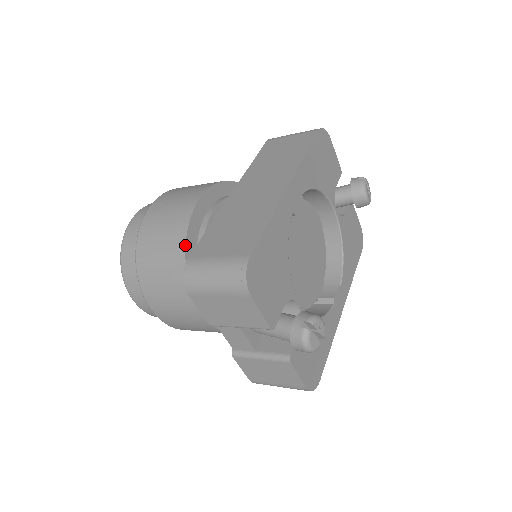
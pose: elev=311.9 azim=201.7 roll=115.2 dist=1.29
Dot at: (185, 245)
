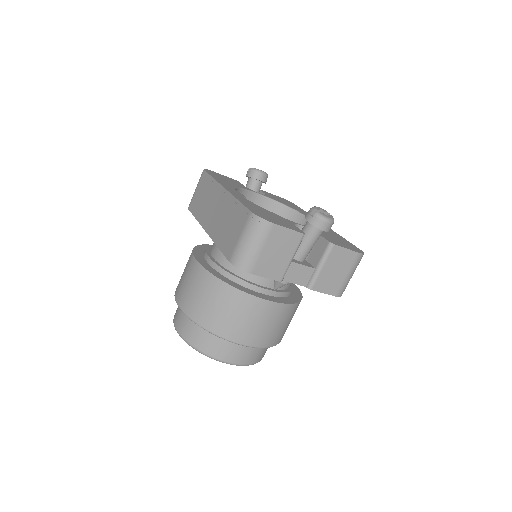
Dot at: (219, 279)
